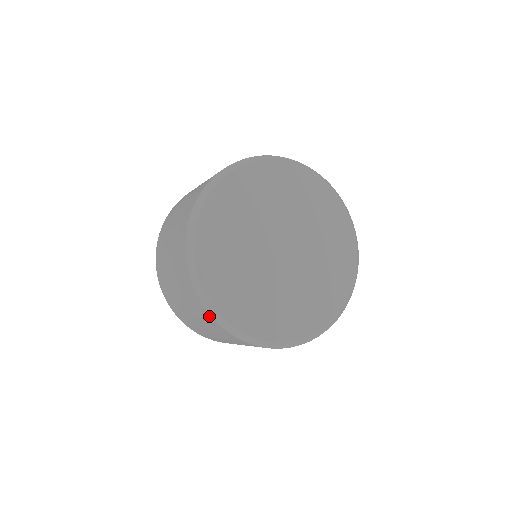
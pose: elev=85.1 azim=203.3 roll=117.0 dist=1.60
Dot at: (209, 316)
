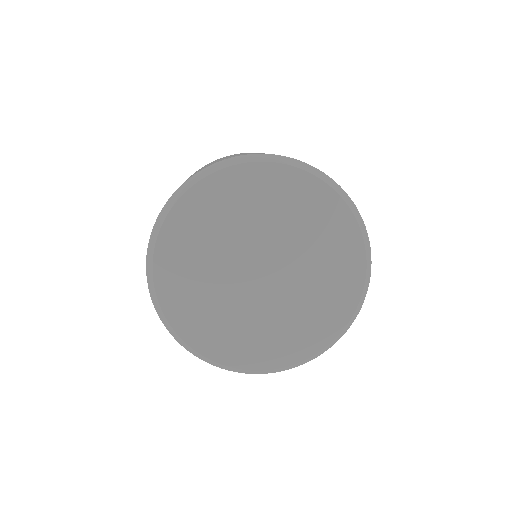
Dot at: occluded
